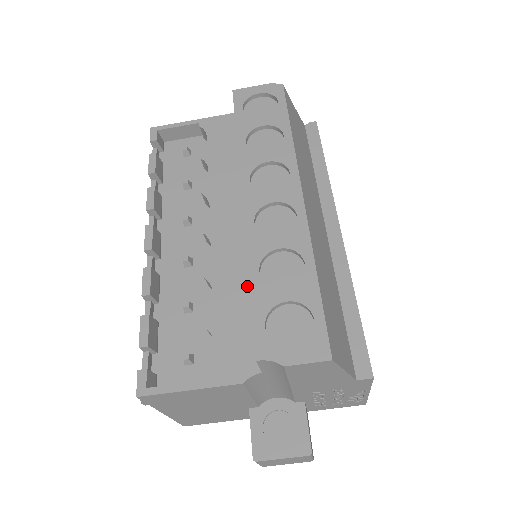
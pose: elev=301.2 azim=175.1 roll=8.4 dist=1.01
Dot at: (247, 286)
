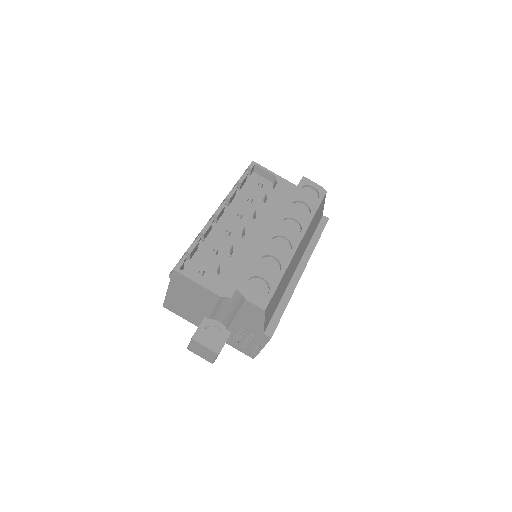
Dot at: (248, 262)
